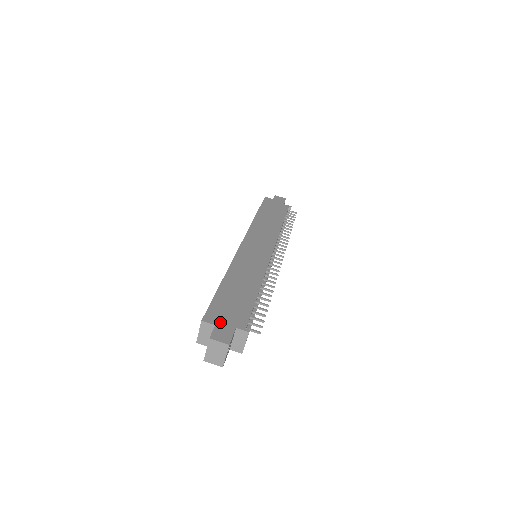
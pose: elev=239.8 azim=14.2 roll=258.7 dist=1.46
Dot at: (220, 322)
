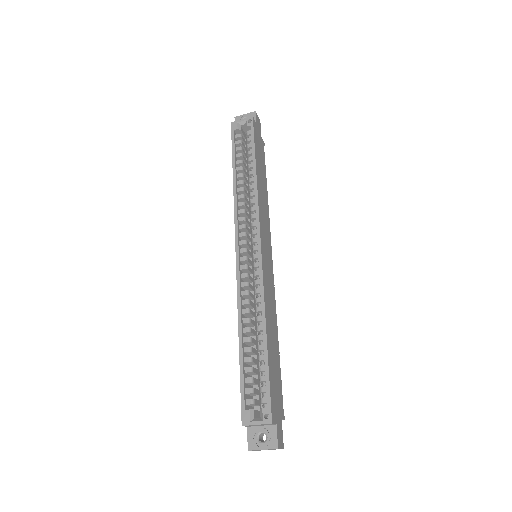
Dot at: (277, 417)
